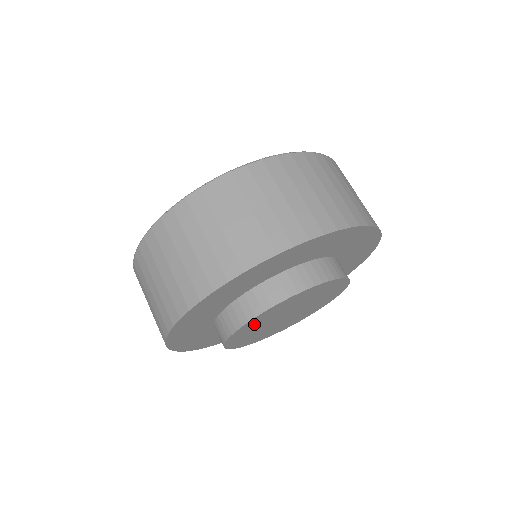
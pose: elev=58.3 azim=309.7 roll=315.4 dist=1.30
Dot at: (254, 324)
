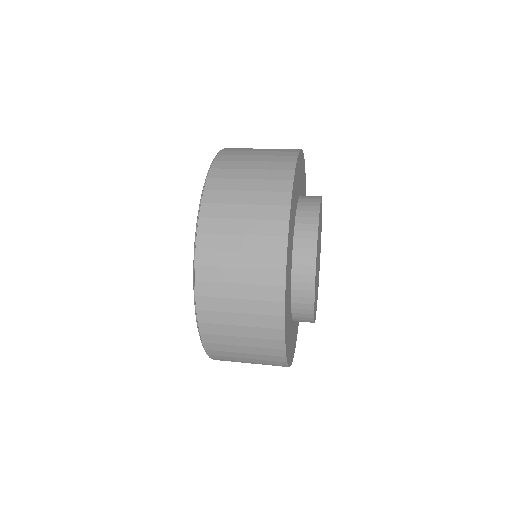
Dot at: occluded
